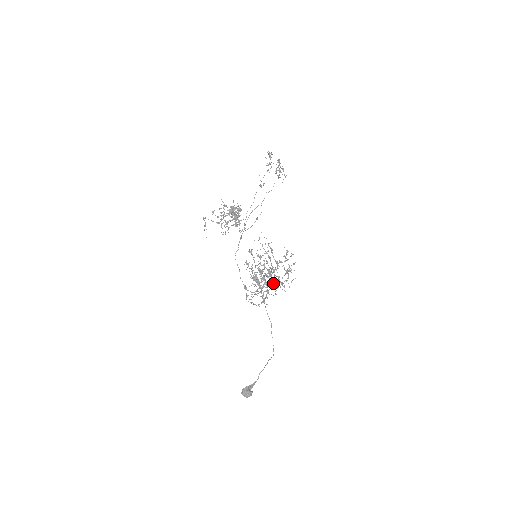
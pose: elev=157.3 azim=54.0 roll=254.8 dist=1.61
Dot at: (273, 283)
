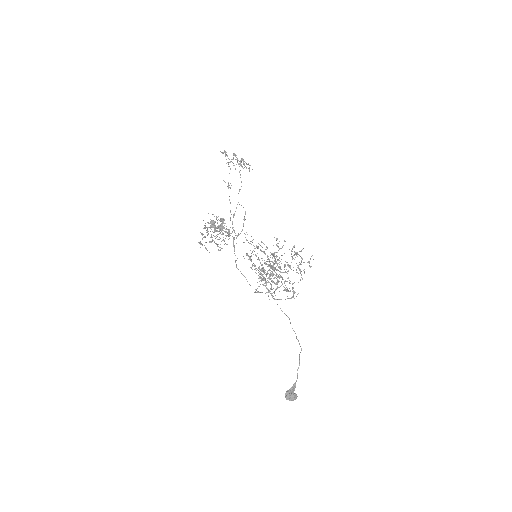
Dot at: occluded
